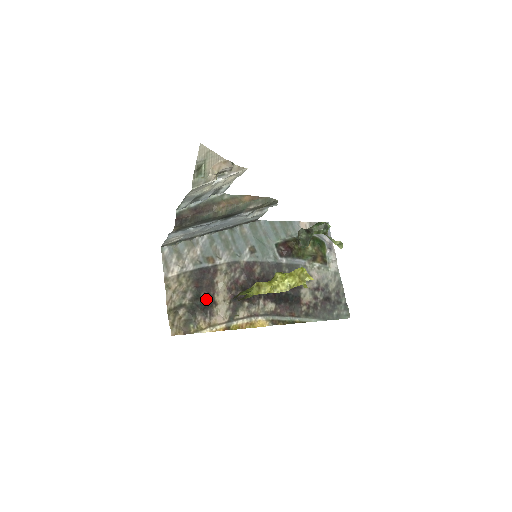
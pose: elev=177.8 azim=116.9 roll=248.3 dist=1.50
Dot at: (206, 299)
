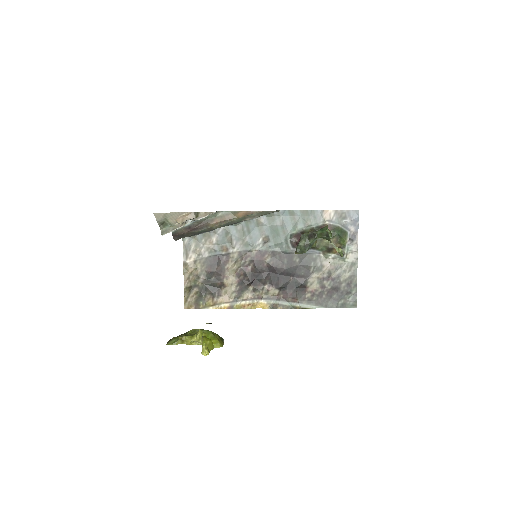
Dot at: (216, 282)
